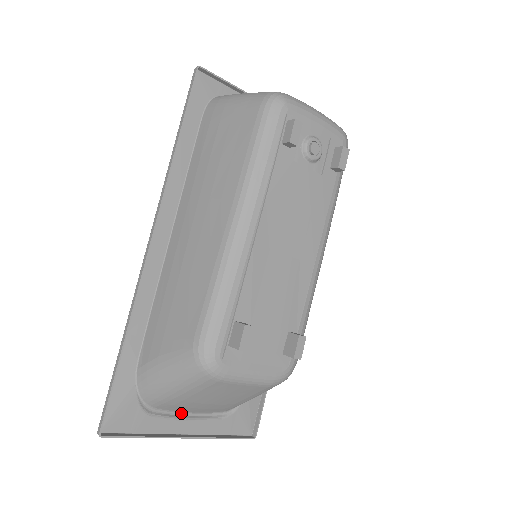
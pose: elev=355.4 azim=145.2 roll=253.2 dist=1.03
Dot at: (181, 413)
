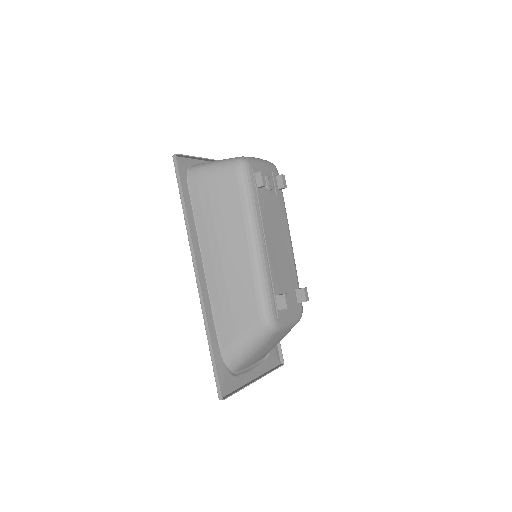
Dot at: (247, 368)
